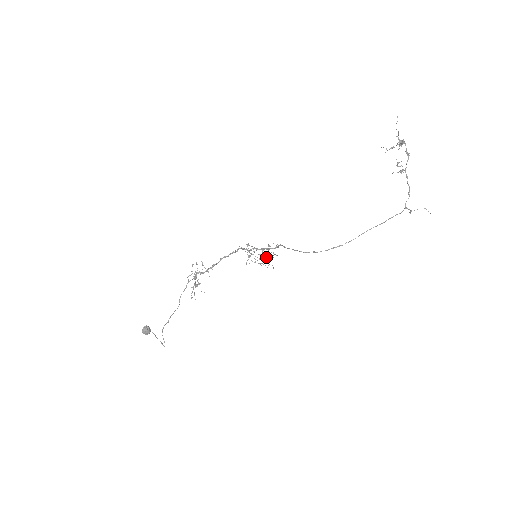
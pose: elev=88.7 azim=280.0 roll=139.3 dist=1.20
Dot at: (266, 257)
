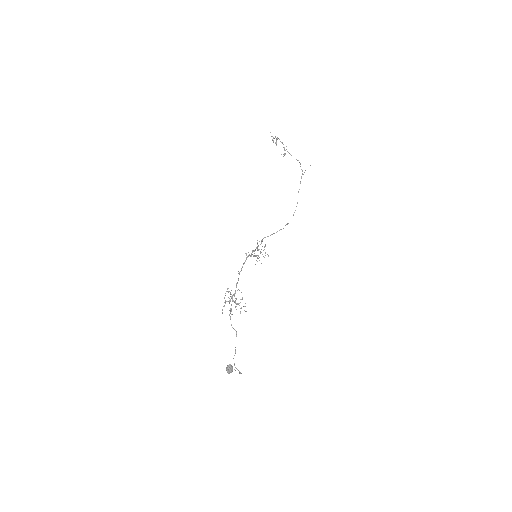
Dot at: occluded
